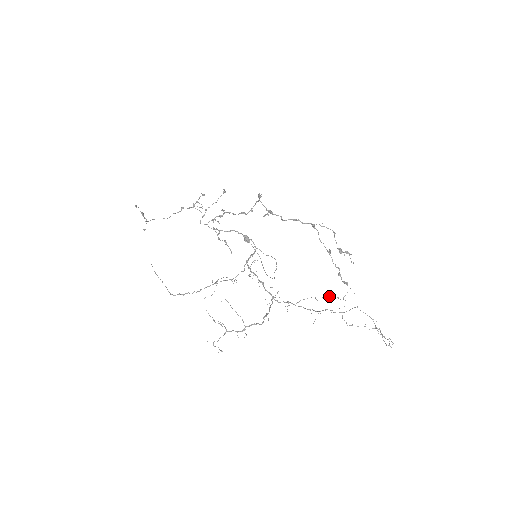
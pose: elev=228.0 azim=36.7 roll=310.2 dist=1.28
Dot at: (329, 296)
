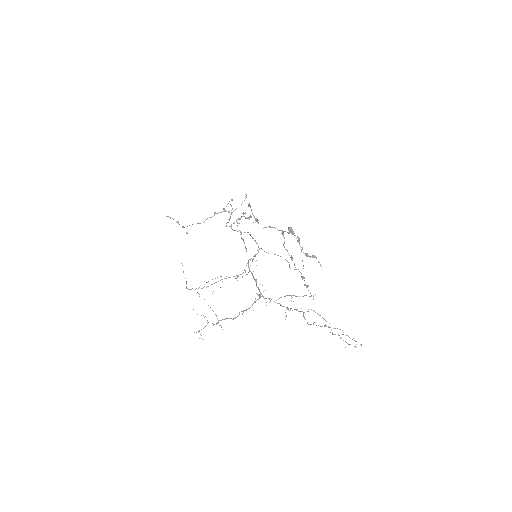
Dot at: (304, 295)
